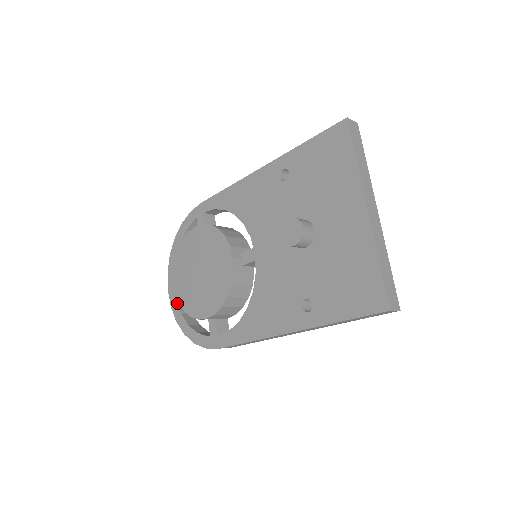
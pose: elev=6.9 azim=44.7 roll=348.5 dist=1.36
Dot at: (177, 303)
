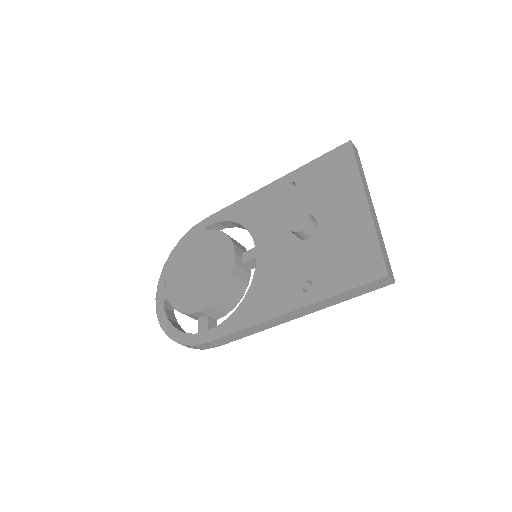
Dot at: (164, 309)
